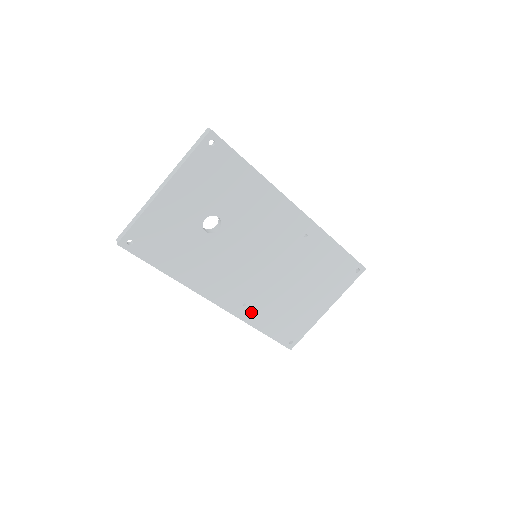
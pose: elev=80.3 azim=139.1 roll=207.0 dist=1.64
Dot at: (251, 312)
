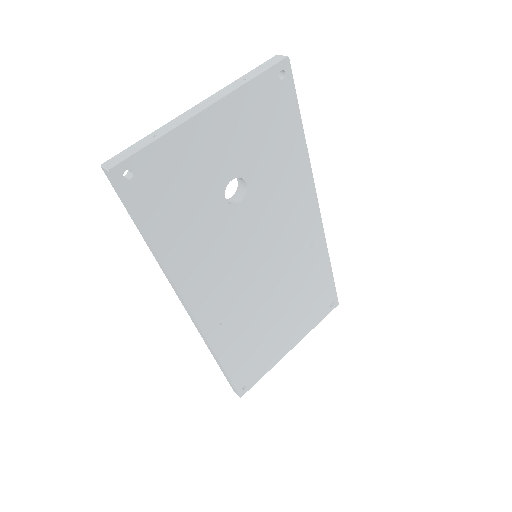
Dot at: (224, 335)
